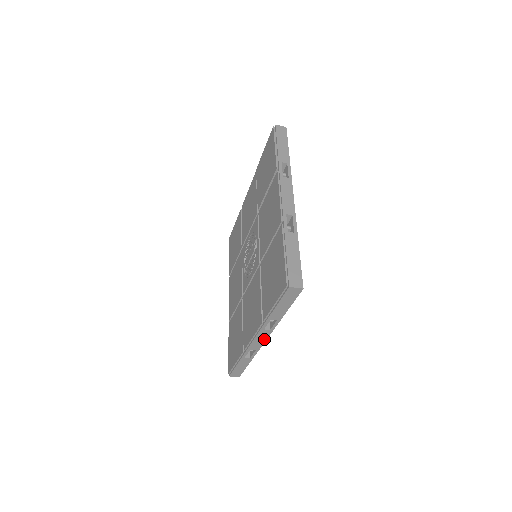
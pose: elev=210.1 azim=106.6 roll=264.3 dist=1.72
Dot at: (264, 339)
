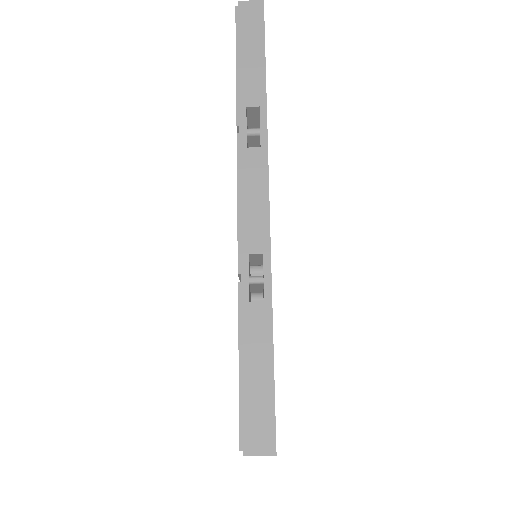
Dot at: (263, 192)
